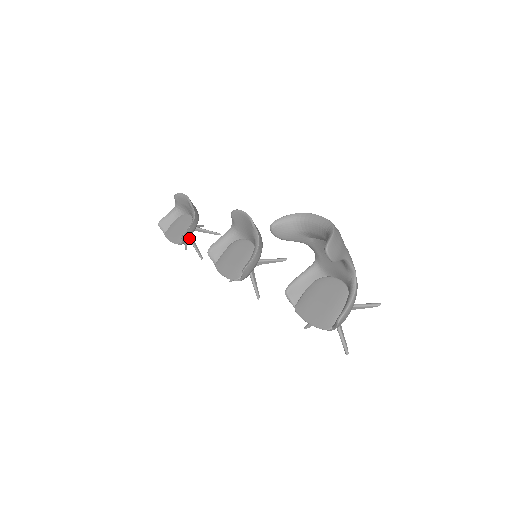
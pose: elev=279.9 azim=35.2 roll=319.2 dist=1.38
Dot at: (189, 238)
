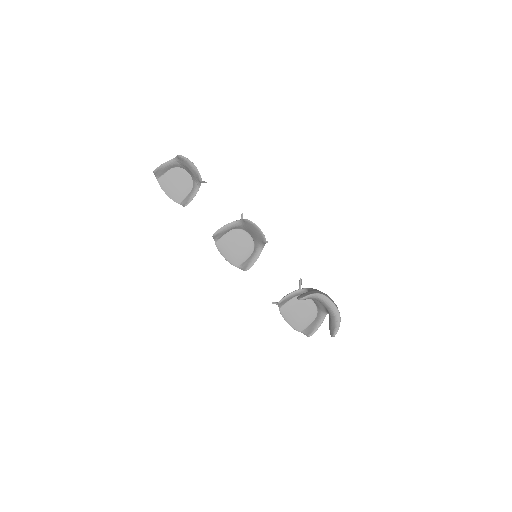
Dot at: occluded
